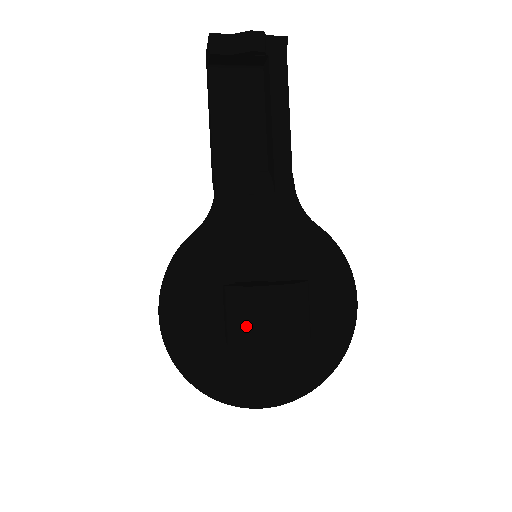
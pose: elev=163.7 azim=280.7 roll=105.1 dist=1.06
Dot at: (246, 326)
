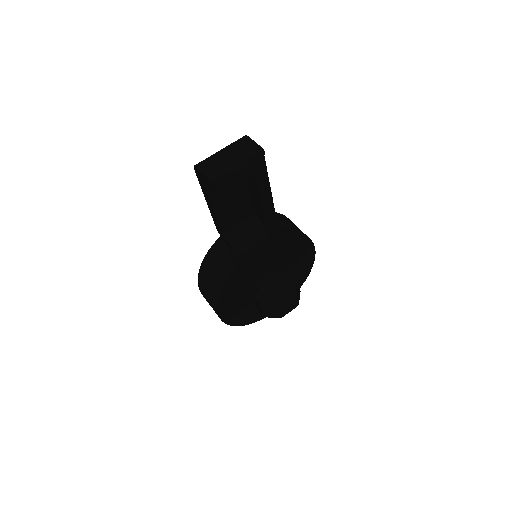
Dot at: (275, 313)
